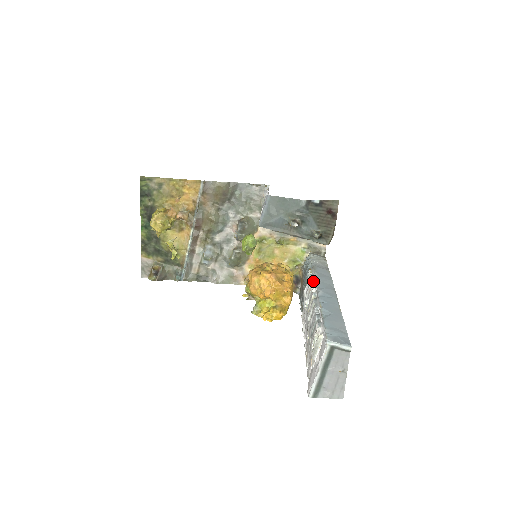
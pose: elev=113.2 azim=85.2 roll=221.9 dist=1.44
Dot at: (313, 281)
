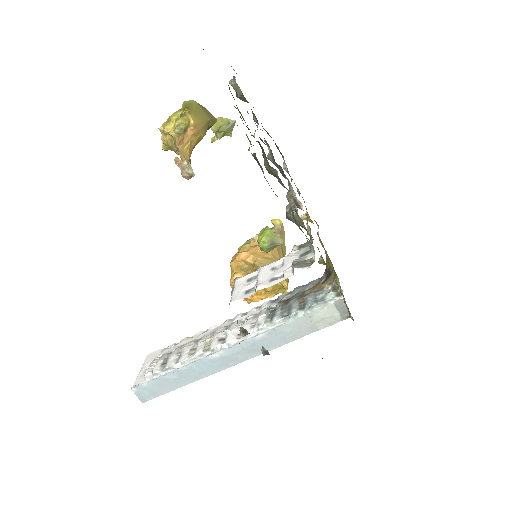
Dot at: (245, 337)
